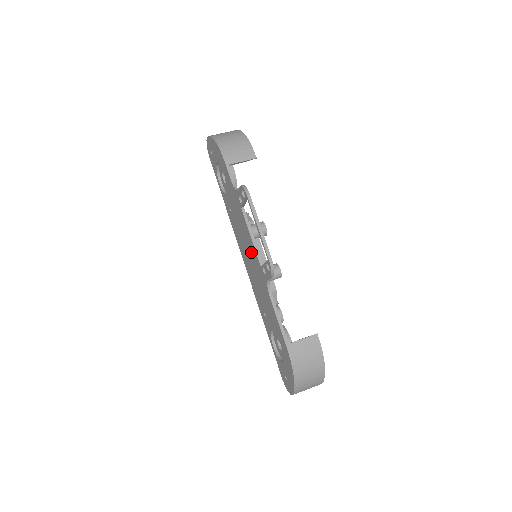
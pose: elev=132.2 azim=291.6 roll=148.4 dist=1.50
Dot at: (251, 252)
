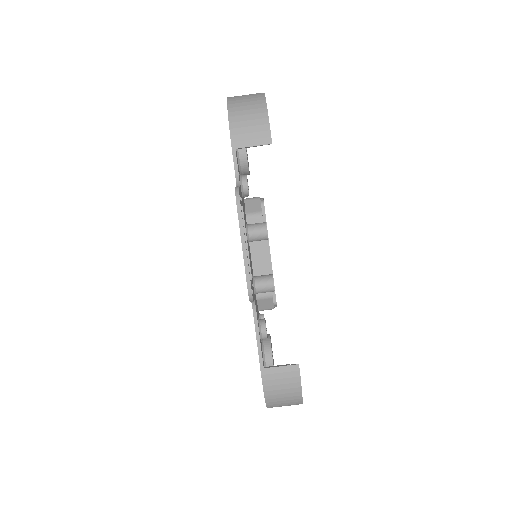
Dot at: occluded
